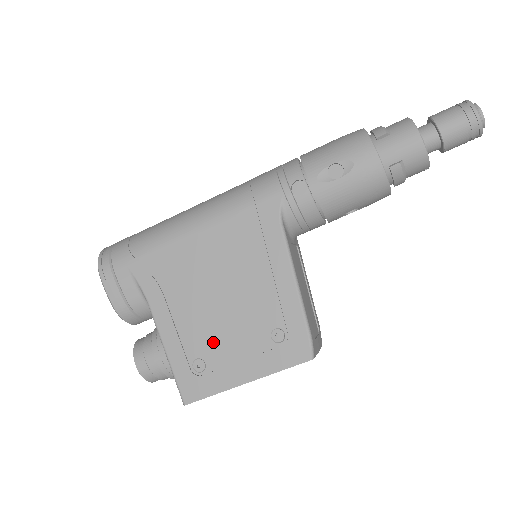
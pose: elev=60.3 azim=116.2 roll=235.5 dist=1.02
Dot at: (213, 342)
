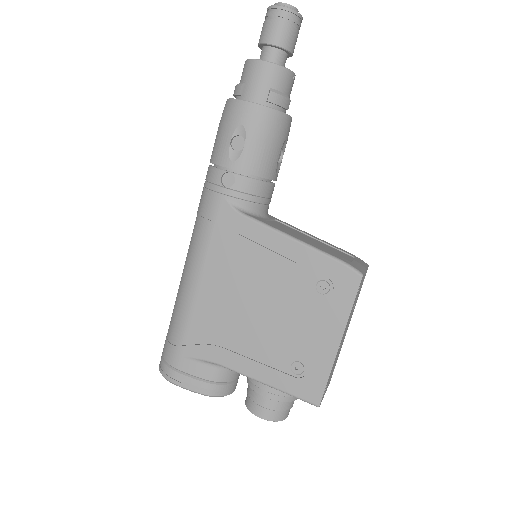
Dot at: (288, 342)
